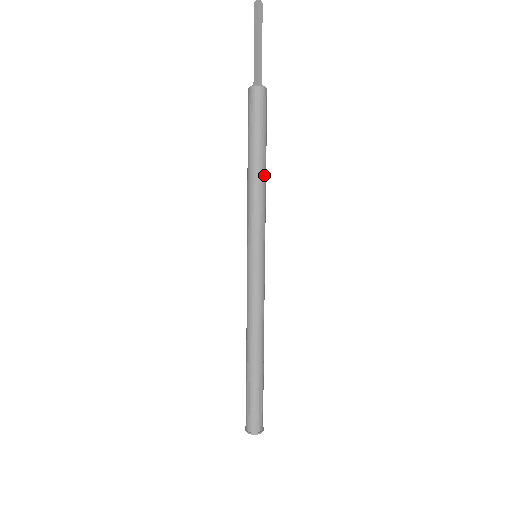
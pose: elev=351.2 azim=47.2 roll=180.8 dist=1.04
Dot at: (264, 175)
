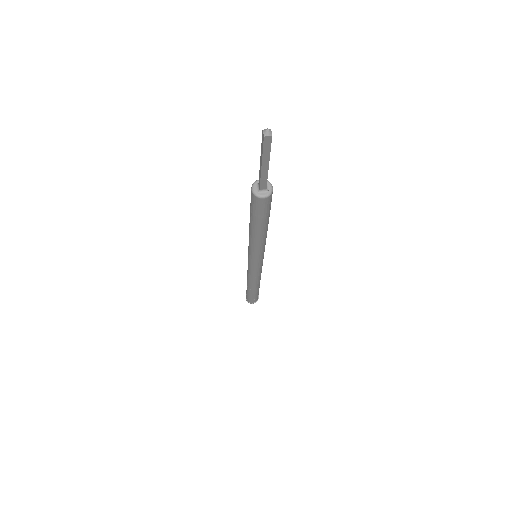
Dot at: (262, 236)
